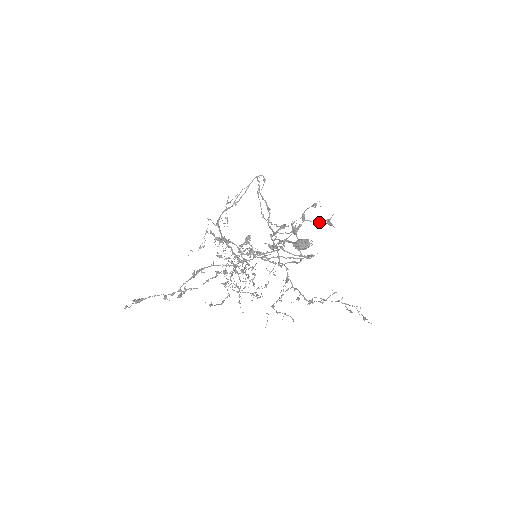
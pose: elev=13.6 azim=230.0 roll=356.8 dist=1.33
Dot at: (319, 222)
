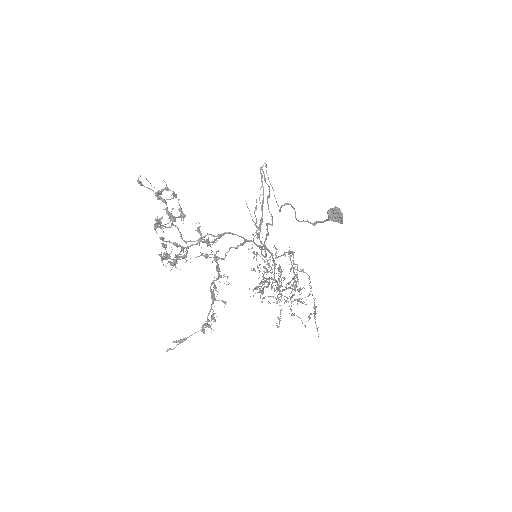
Dot at: (173, 195)
